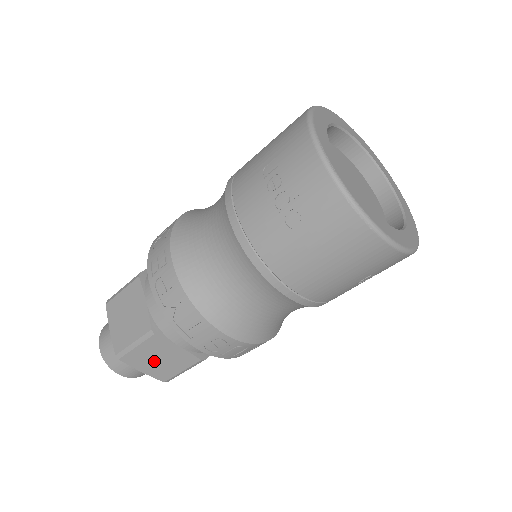
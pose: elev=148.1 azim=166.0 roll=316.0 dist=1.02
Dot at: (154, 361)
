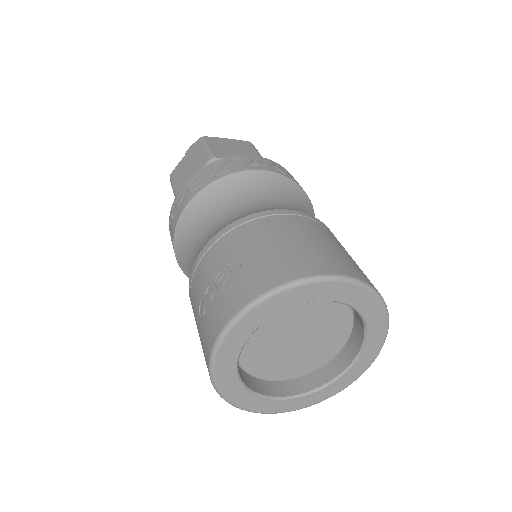
Dot at: occluded
